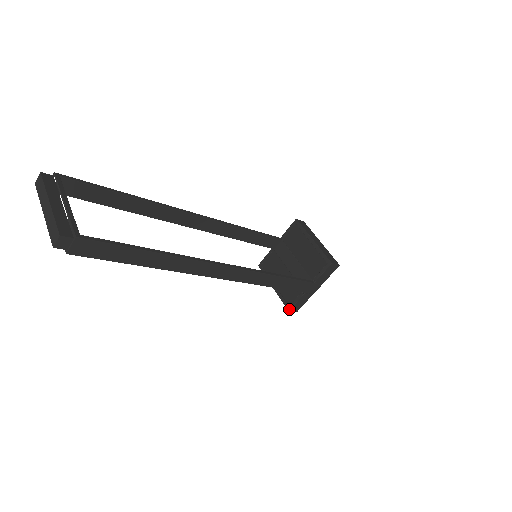
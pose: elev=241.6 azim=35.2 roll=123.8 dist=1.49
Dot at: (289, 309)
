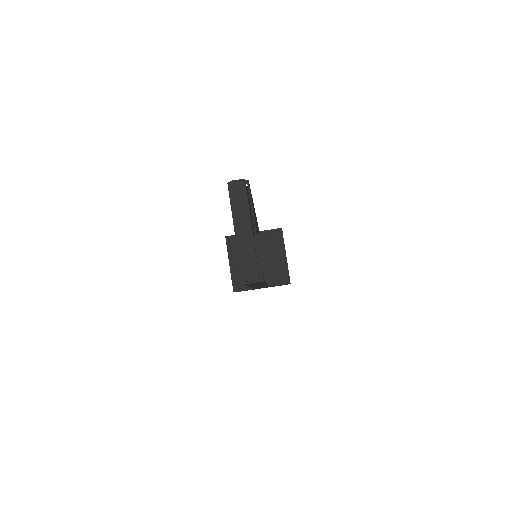
Dot at: (235, 291)
